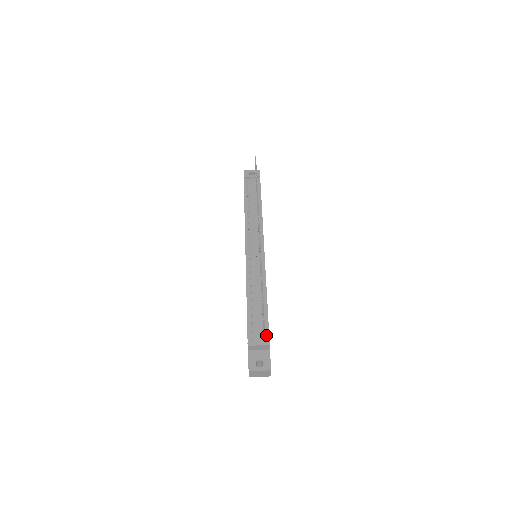
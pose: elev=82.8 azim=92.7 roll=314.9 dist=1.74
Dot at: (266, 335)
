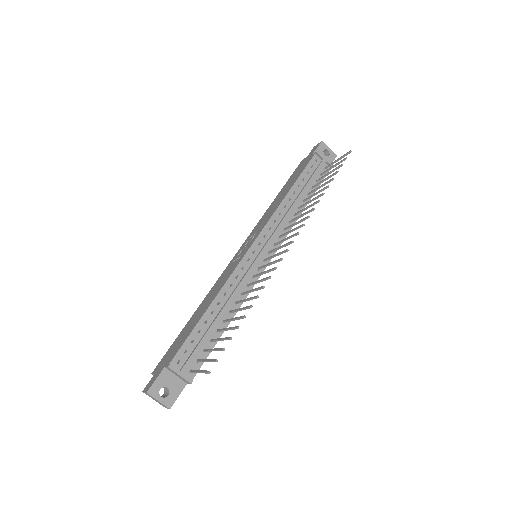
Dot at: (196, 367)
